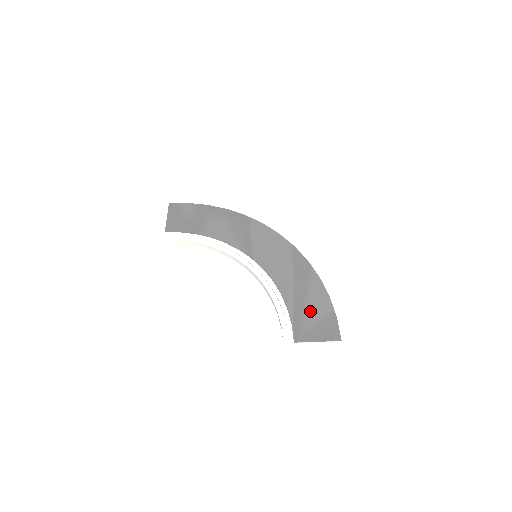
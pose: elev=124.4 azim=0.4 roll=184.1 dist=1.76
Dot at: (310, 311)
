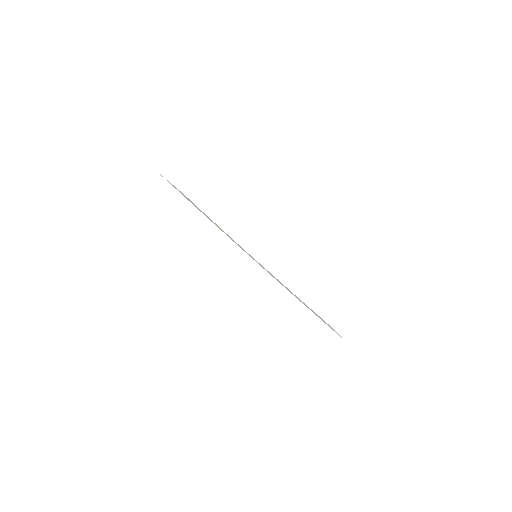
Dot at: occluded
